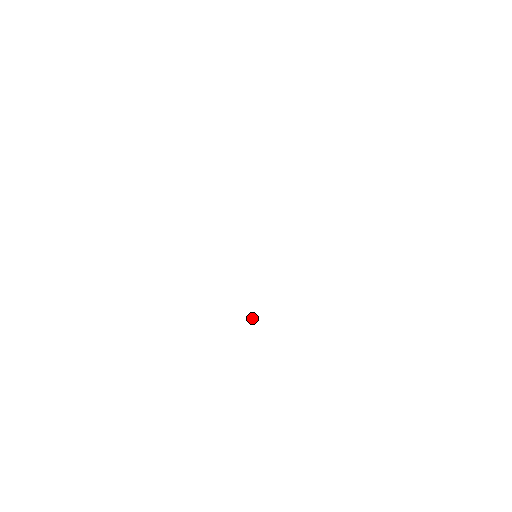
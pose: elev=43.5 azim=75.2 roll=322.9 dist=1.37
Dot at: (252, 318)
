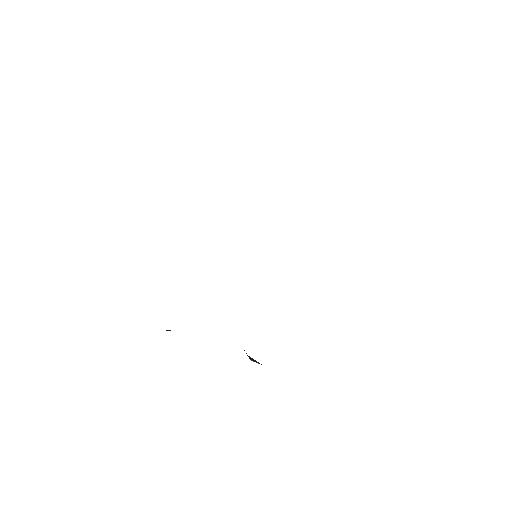
Dot at: occluded
